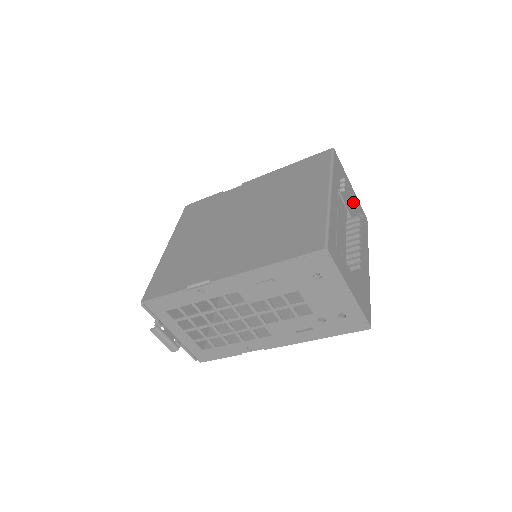
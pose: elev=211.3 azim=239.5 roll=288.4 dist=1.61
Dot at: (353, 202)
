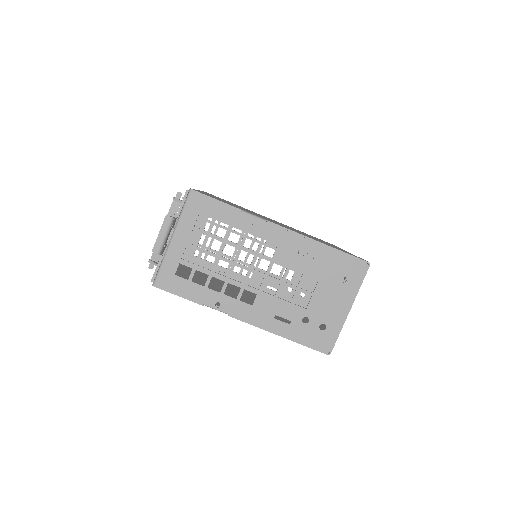
Dot at: occluded
